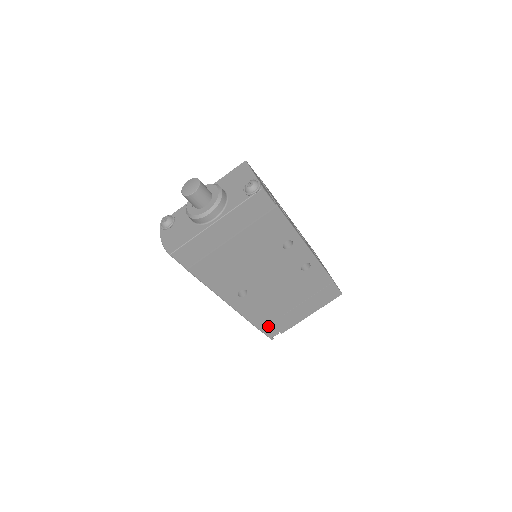
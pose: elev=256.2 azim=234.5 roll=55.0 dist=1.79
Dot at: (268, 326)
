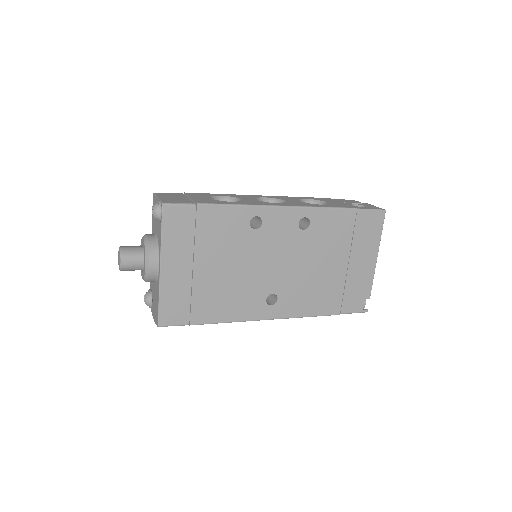
Dot at: (343, 304)
